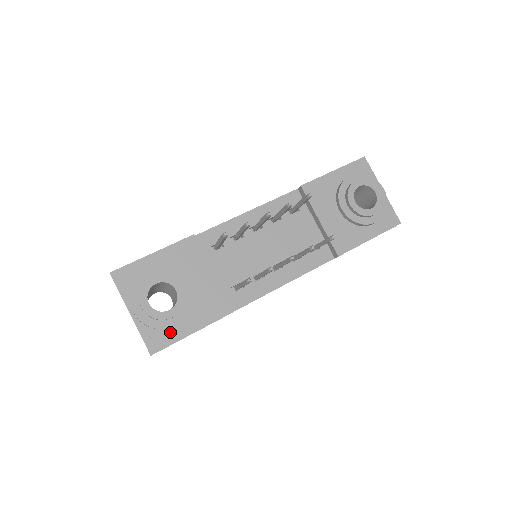
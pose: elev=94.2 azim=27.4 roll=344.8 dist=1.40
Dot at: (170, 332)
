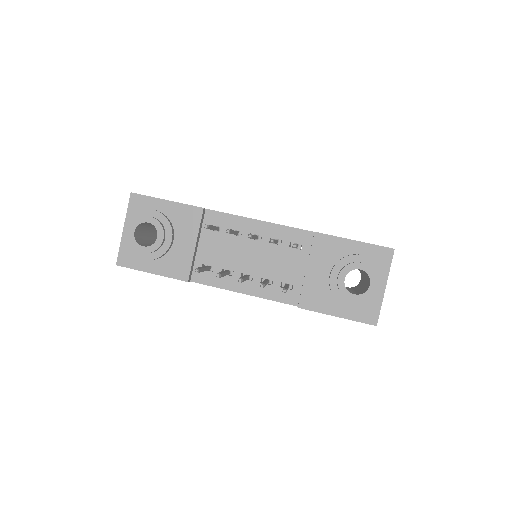
Dot at: (138, 260)
